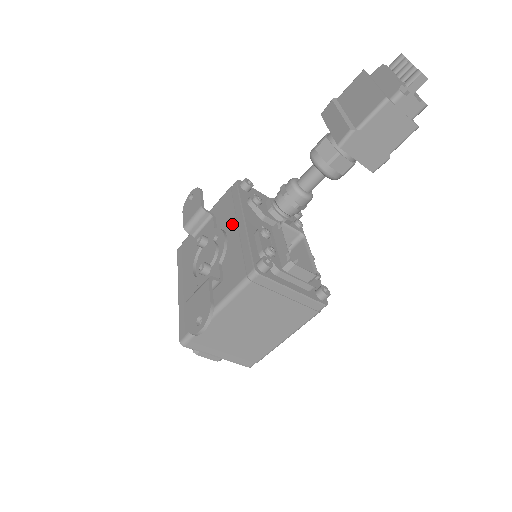
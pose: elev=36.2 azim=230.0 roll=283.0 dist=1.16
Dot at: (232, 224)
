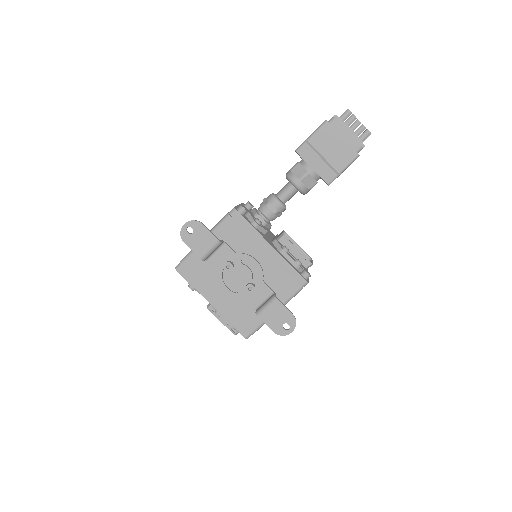
Dot at: (257, 249)
